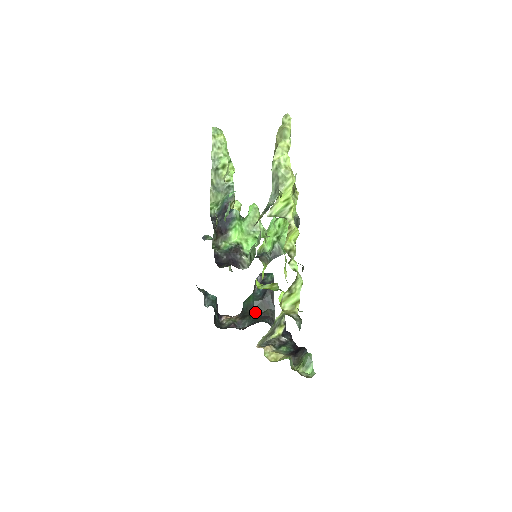
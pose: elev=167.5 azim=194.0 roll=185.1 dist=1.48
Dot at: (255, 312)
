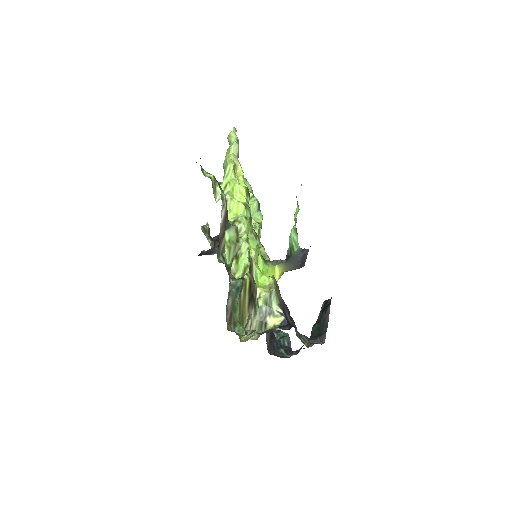
Dot at: (312, 337)
